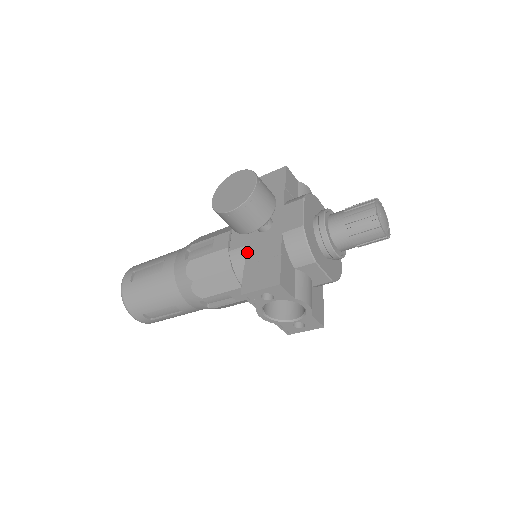
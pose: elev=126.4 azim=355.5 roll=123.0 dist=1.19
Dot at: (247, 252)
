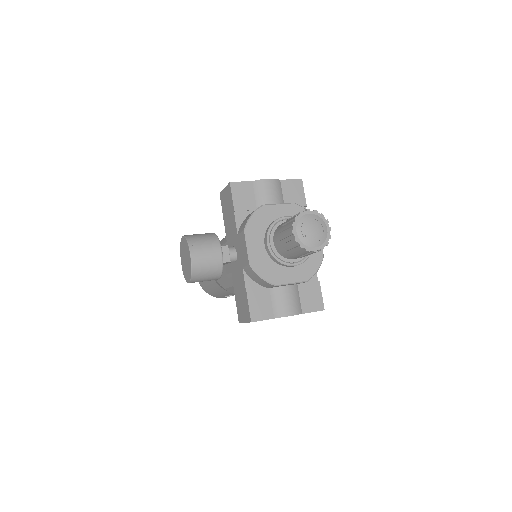
Dot at: (233, 281)
